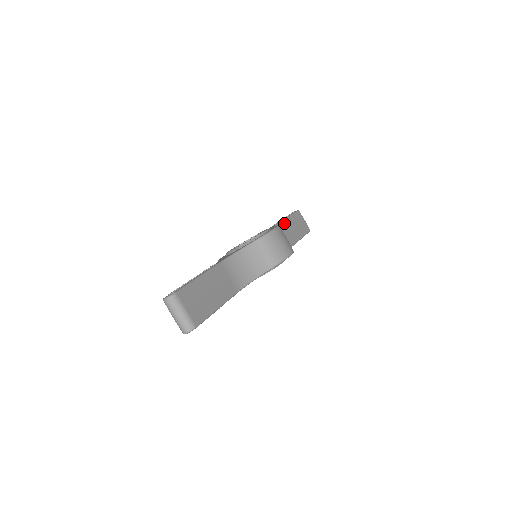
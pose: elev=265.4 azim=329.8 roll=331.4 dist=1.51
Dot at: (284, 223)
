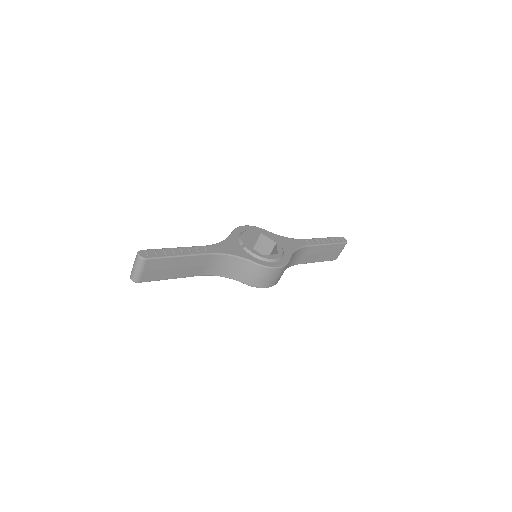
Dot at: (315, 247)
